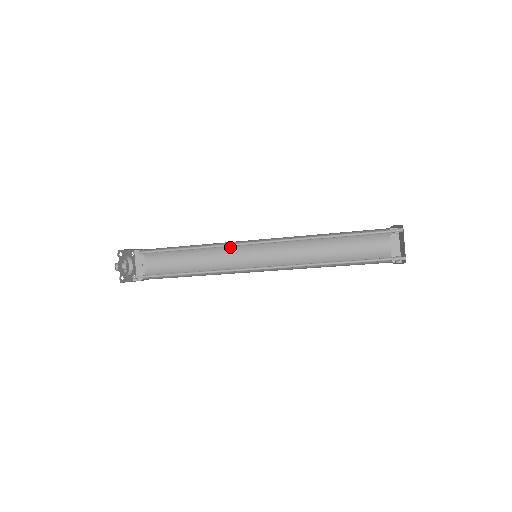
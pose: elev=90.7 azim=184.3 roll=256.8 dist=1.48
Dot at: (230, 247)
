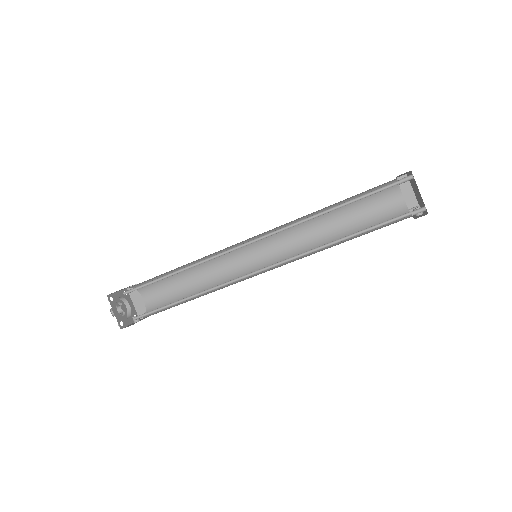
Dot at: (225, 254)
